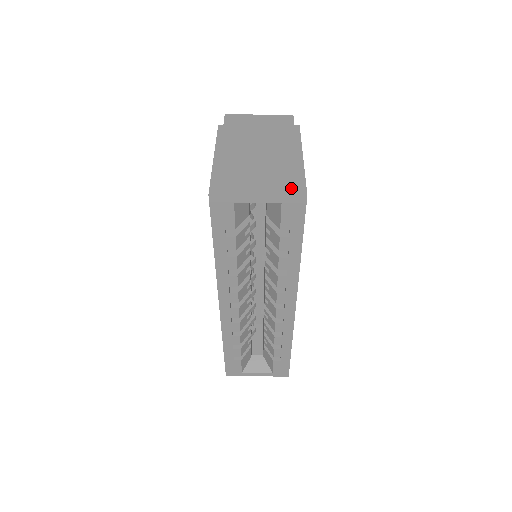
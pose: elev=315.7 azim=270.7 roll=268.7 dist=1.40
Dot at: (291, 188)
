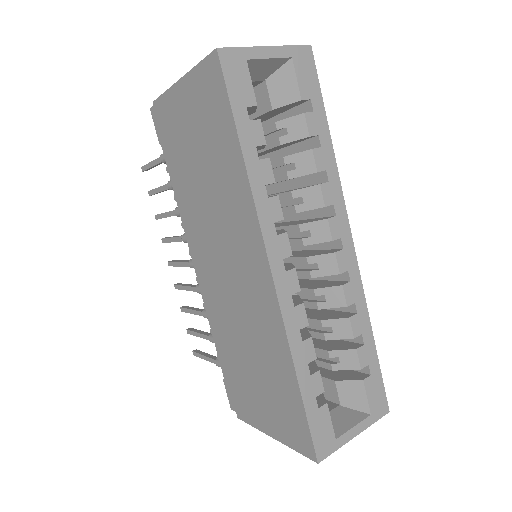
Dot at: occluded
